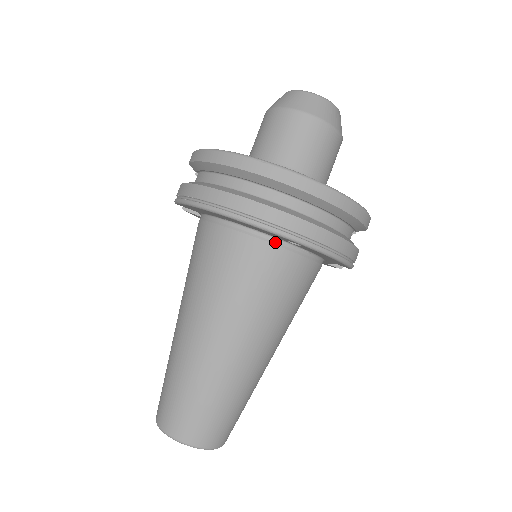
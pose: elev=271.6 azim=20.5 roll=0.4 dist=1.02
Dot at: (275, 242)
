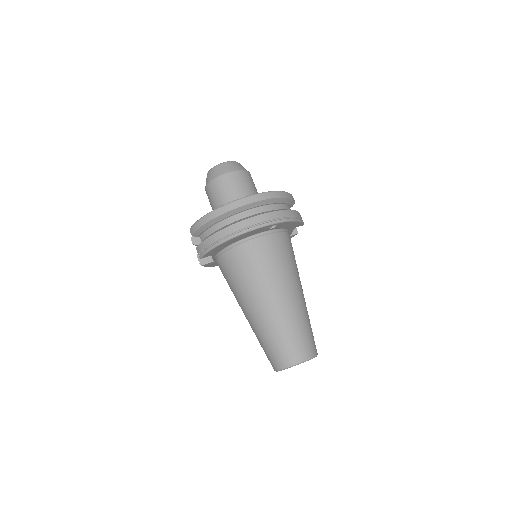
Dot at: (264, 234)
